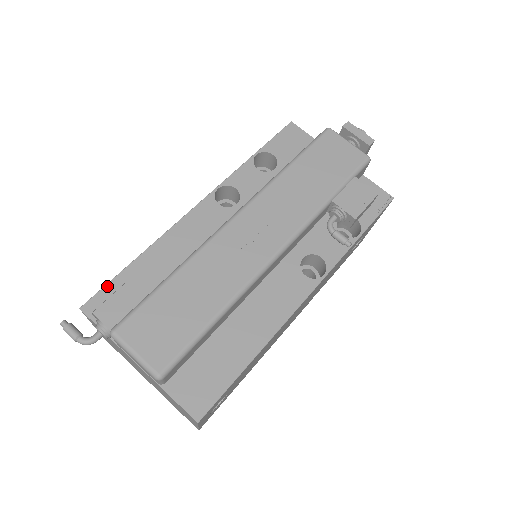
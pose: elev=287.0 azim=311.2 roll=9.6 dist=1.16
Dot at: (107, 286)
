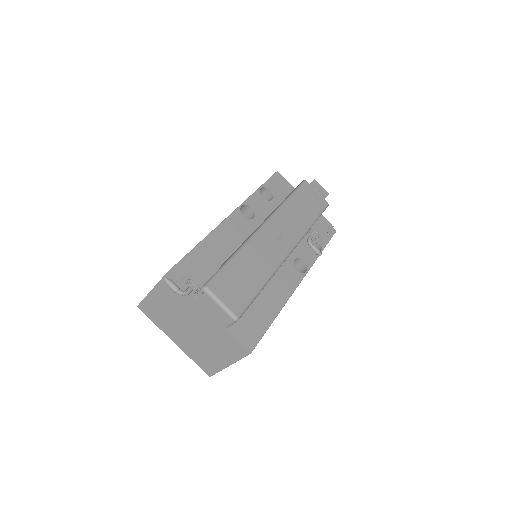
Dot at: (183, 259)
